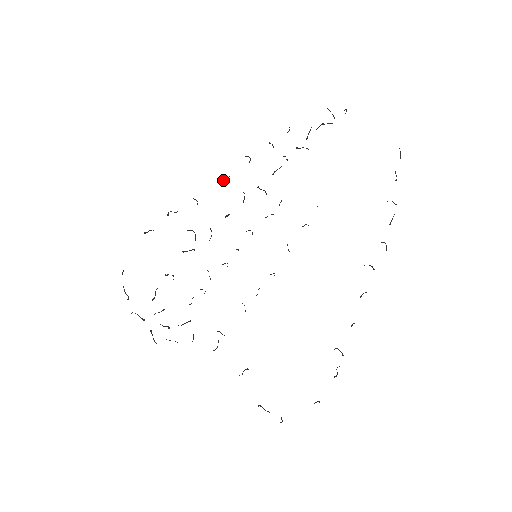
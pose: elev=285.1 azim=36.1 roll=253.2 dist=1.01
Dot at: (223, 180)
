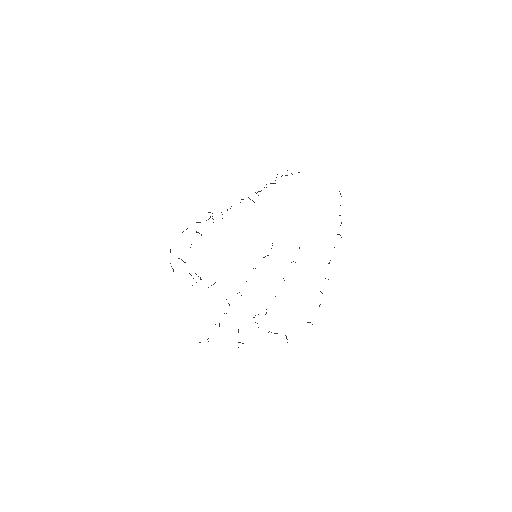
Dot at: occluded
